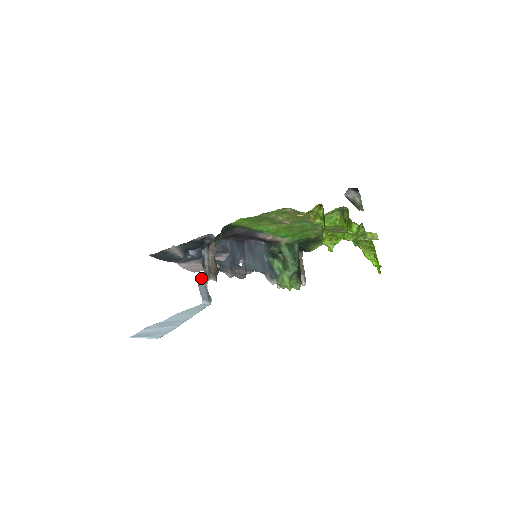
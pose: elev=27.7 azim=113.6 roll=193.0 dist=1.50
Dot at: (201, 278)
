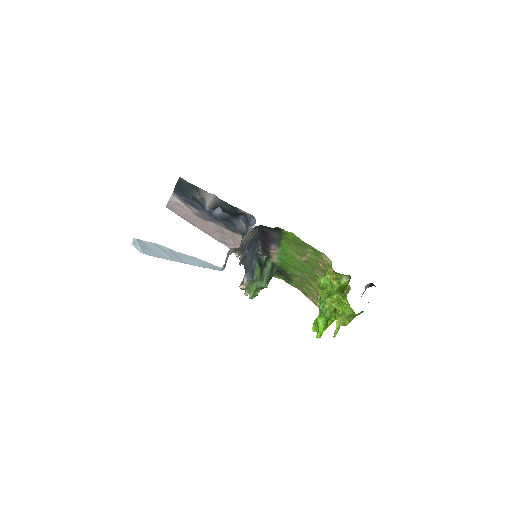
Dot at: (234, 248)
